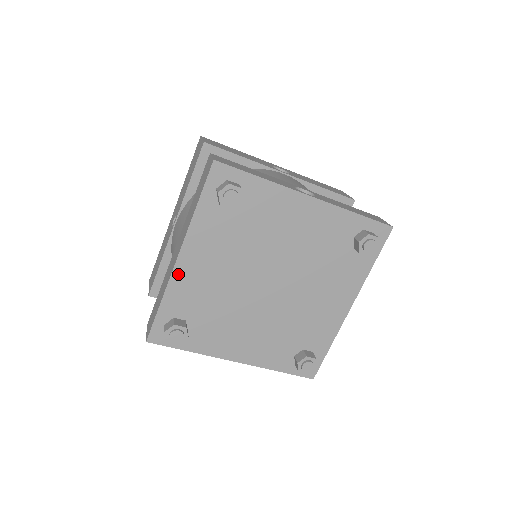
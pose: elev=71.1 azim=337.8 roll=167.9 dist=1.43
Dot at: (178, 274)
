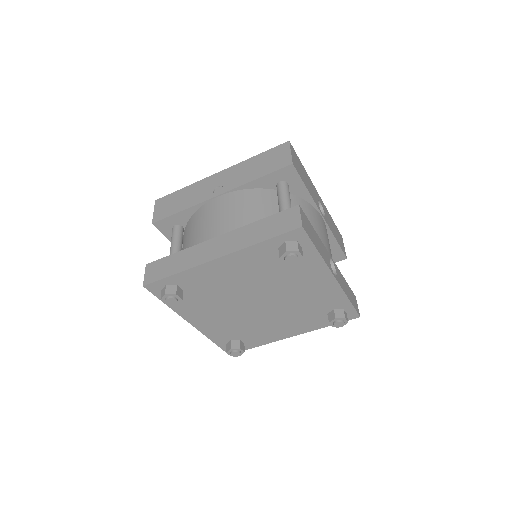
Dot at: (207, 266)
